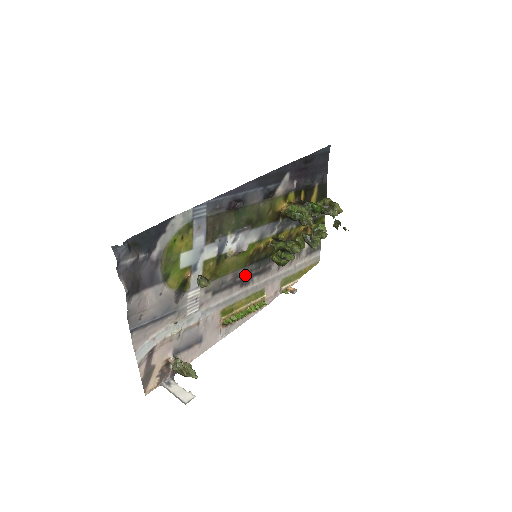
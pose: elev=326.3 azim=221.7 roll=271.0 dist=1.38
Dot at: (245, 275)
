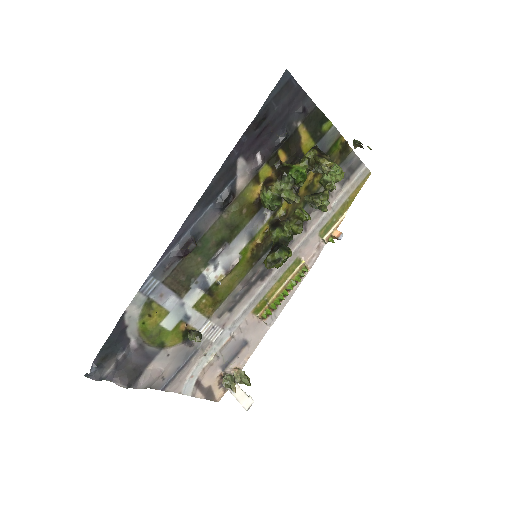
Dot at: (260, 270)
